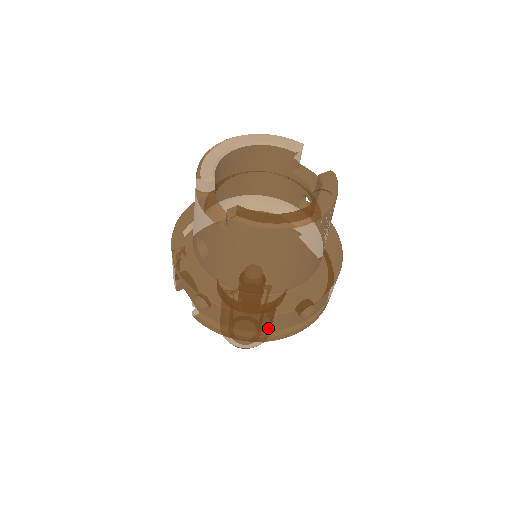
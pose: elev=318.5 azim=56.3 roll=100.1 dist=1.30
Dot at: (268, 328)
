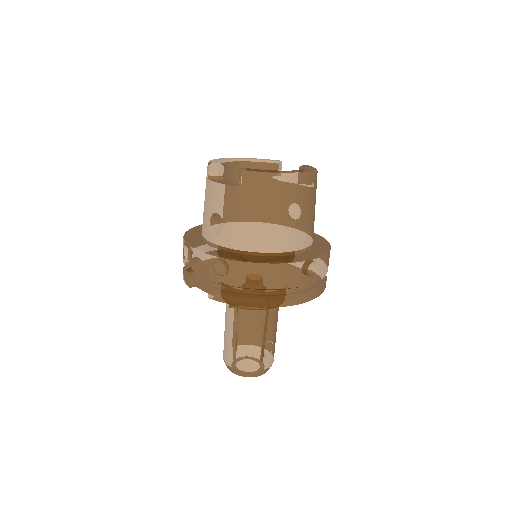
Dot at: (282, 284)
